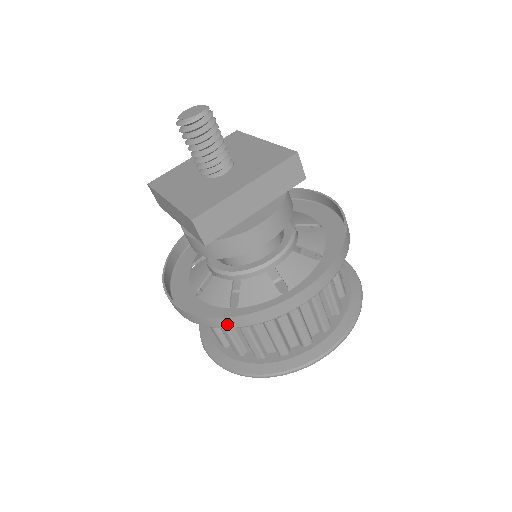
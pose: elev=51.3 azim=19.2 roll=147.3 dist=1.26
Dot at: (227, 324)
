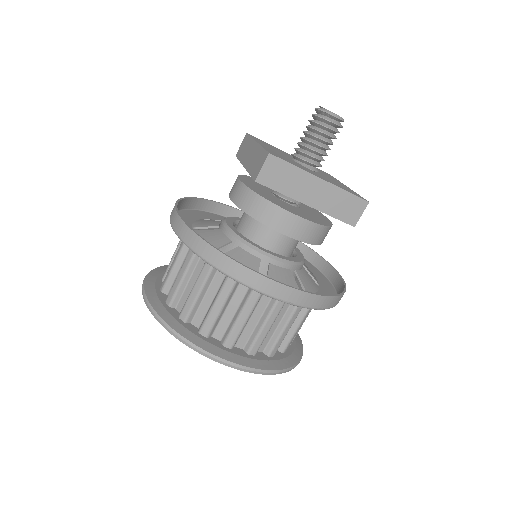
Dot at: (203, 251)
